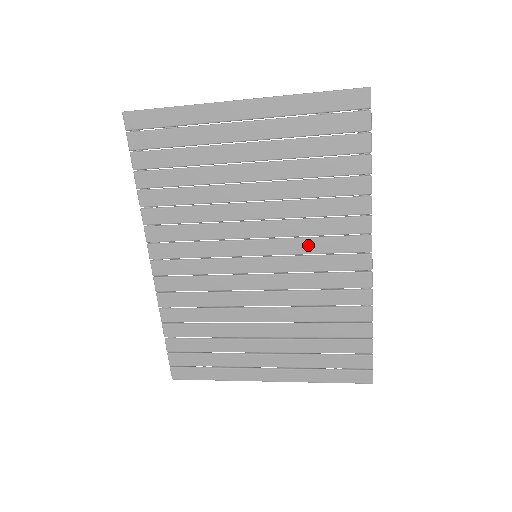
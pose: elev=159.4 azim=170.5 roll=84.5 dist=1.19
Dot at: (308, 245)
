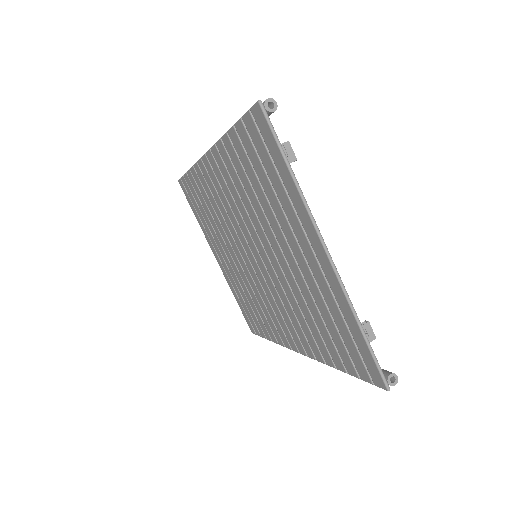
Dot at: (280, 304)
